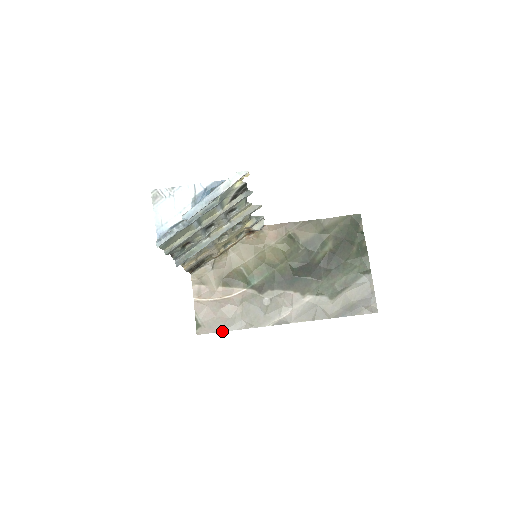
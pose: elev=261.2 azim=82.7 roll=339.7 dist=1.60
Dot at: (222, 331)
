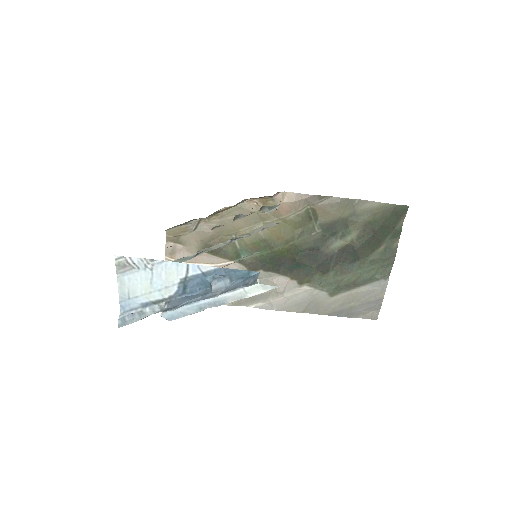
Dot at: occluded
